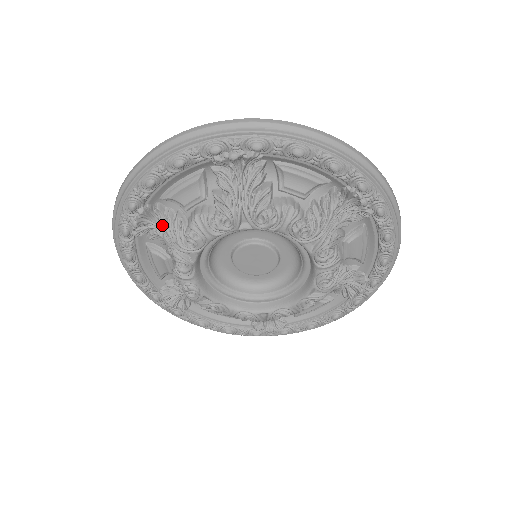
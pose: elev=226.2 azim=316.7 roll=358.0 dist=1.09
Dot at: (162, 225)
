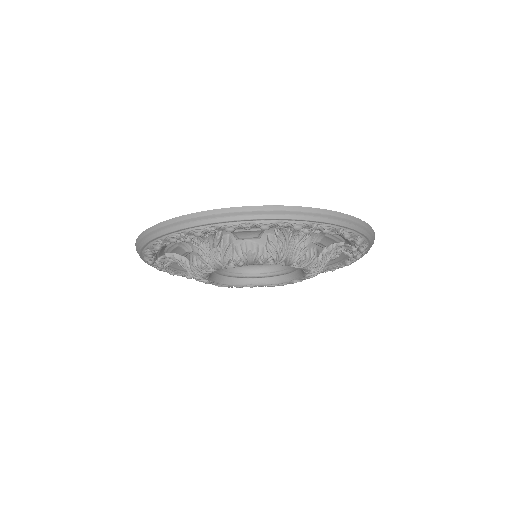
Dot at: (177, 262)
